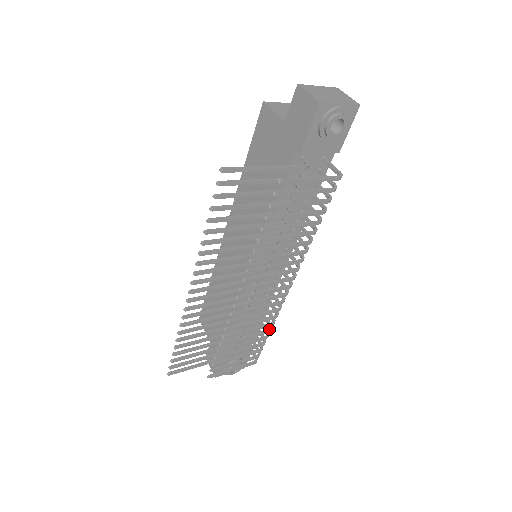
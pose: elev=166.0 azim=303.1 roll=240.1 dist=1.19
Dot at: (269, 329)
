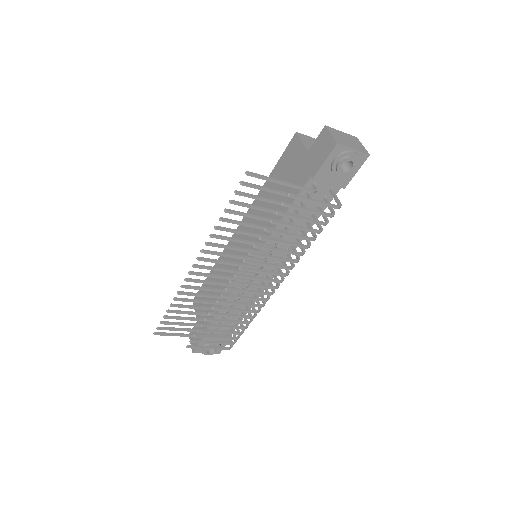
Dot at: (249, 321)
